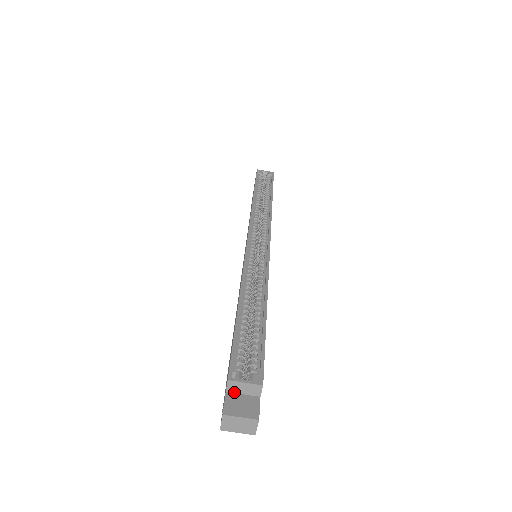
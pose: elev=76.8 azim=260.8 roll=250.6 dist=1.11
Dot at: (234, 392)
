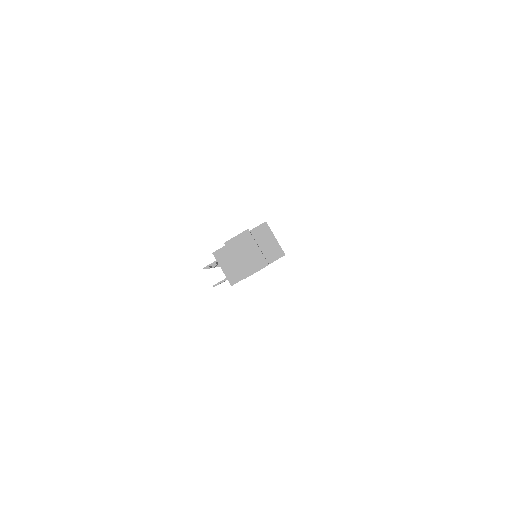
Dot at: (255, 238)
